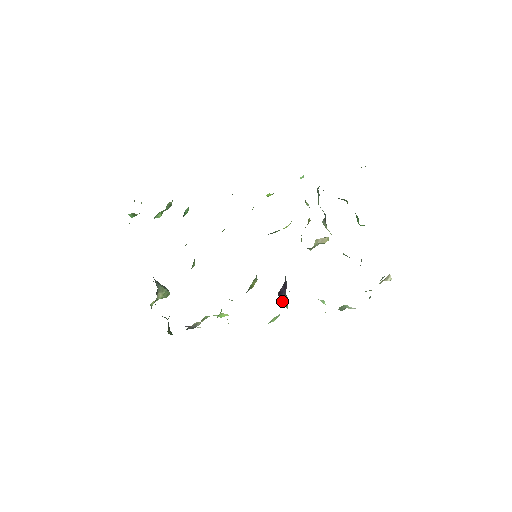
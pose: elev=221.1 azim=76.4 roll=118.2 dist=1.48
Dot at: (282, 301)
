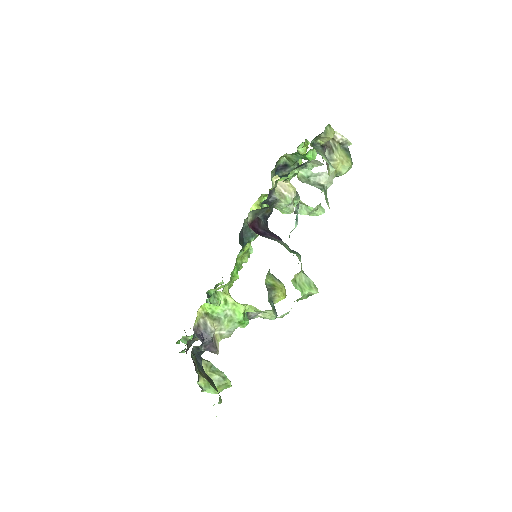
Dot at: occluded
